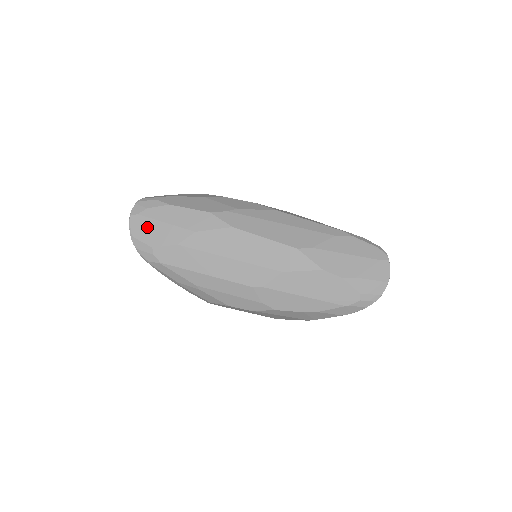
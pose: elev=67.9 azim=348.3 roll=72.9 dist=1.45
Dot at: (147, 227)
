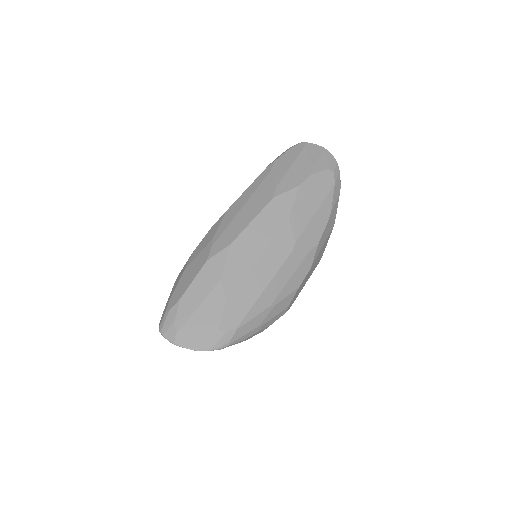
Dot at: (194, 328)
